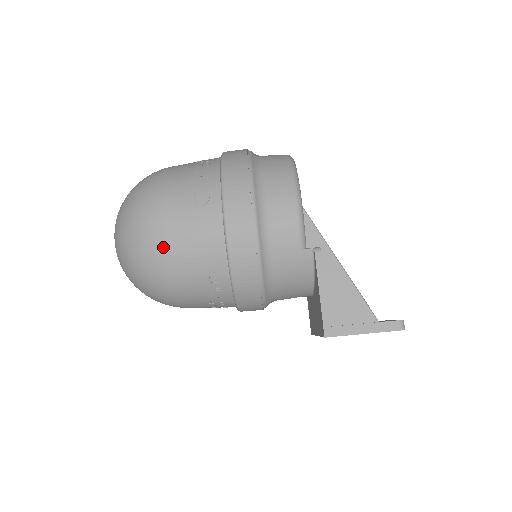
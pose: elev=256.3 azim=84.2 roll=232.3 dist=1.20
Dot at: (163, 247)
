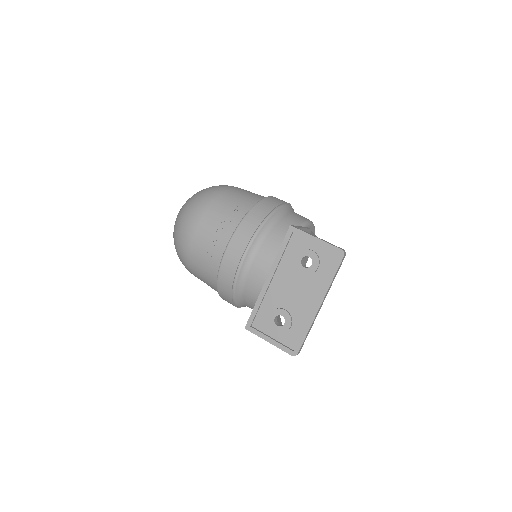
Dot at: (229, 188)
